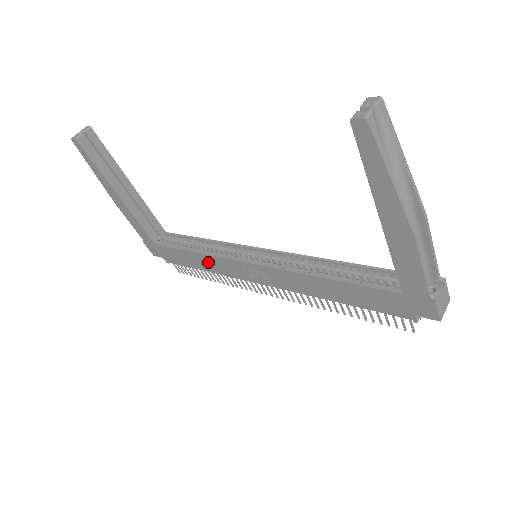
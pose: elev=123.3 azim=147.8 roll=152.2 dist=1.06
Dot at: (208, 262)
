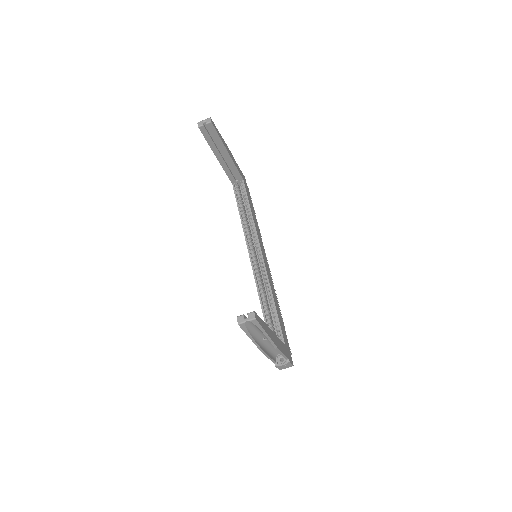
Dot at: occluded
